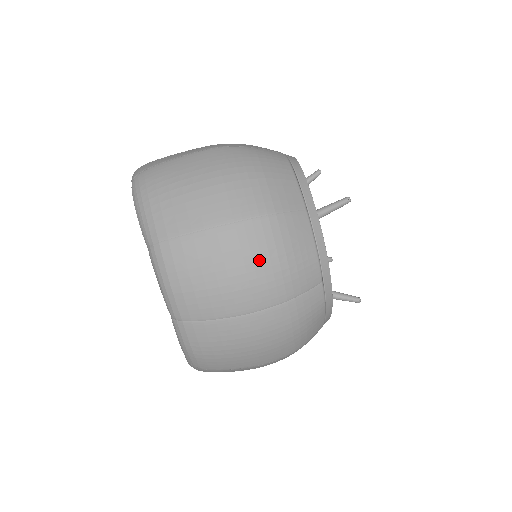
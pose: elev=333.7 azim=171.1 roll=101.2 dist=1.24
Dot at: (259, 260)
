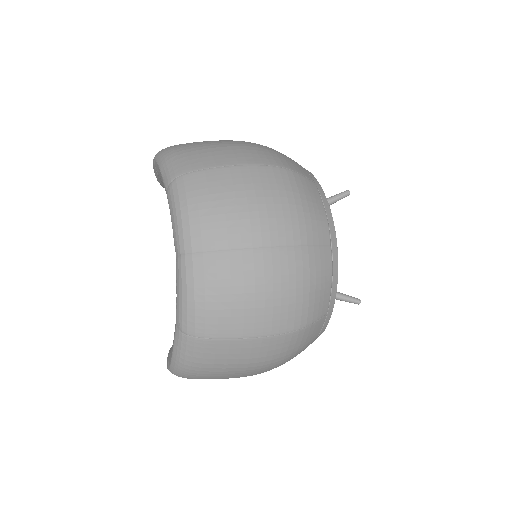
Dot at: (277, 196)
